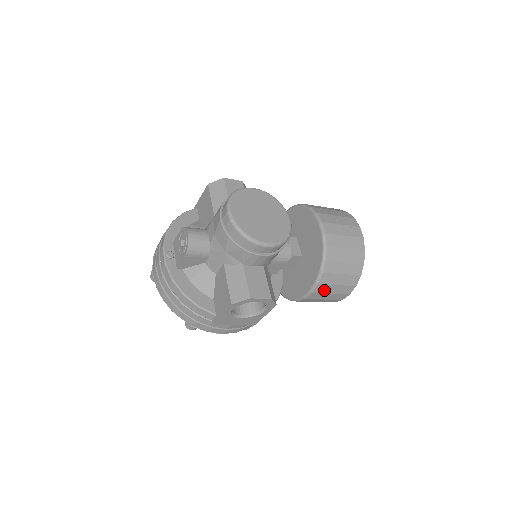
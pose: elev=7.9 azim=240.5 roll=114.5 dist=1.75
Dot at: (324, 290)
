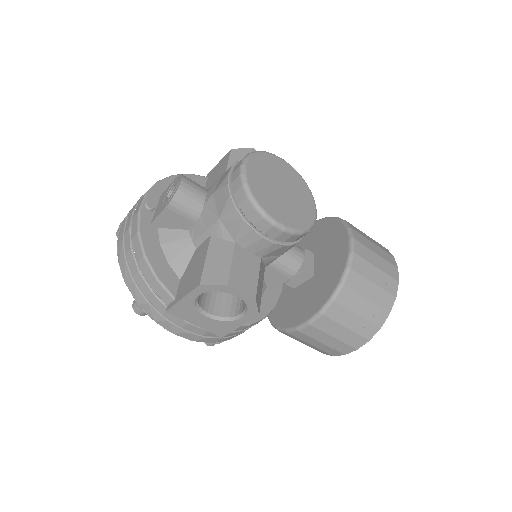
Dot at: (327, 327)
